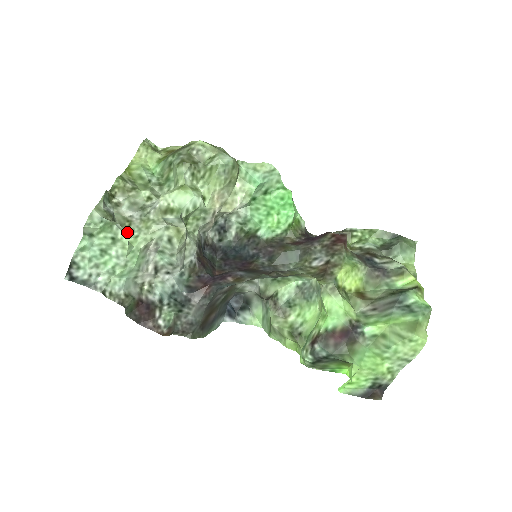
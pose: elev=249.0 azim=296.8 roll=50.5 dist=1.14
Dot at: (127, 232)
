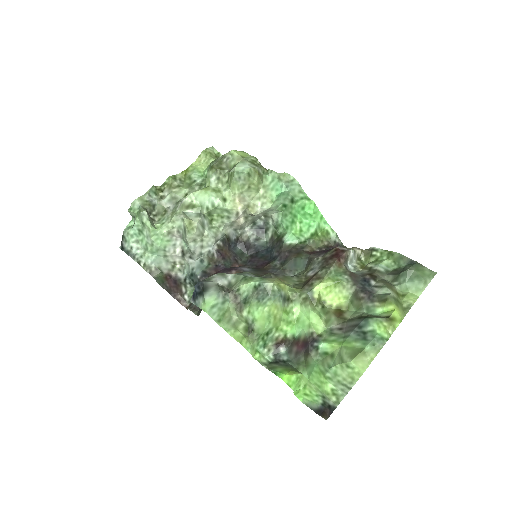
Dot at: (160, 219)
